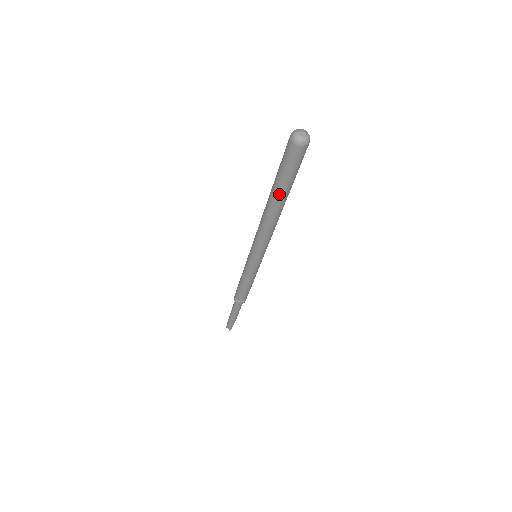
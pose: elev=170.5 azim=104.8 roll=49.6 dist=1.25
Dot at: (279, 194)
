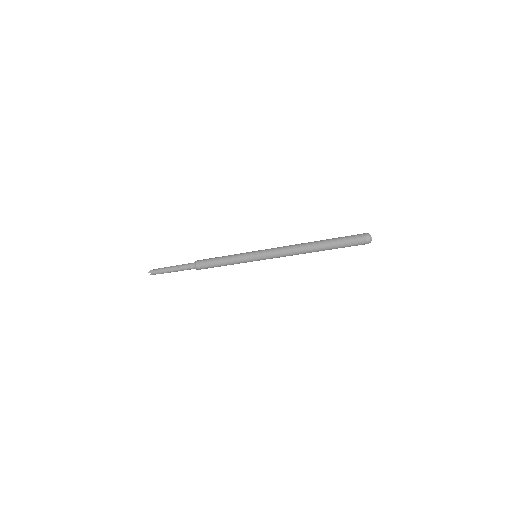
Dot at: (327, 249)
